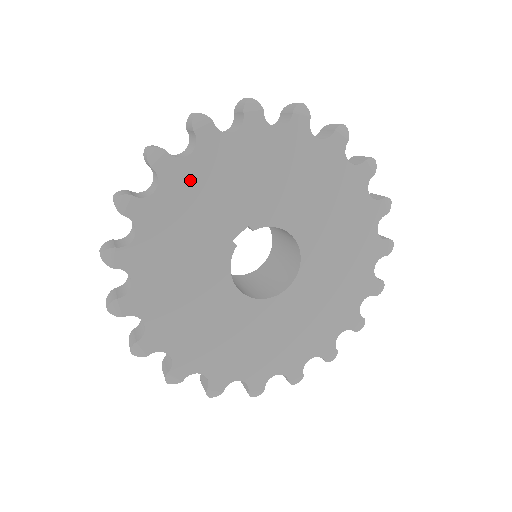
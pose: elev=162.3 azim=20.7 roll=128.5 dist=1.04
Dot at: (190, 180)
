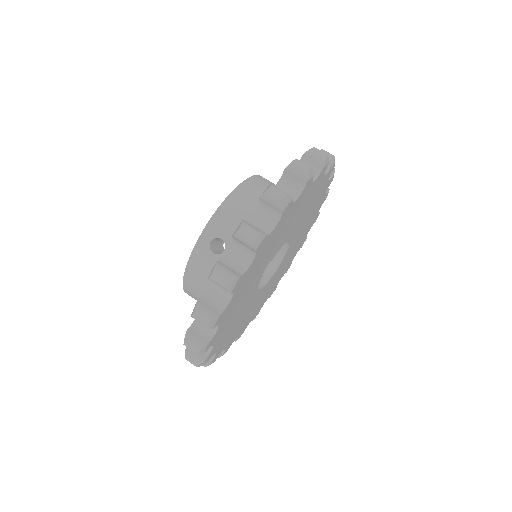
Dot at: (248, 275)
